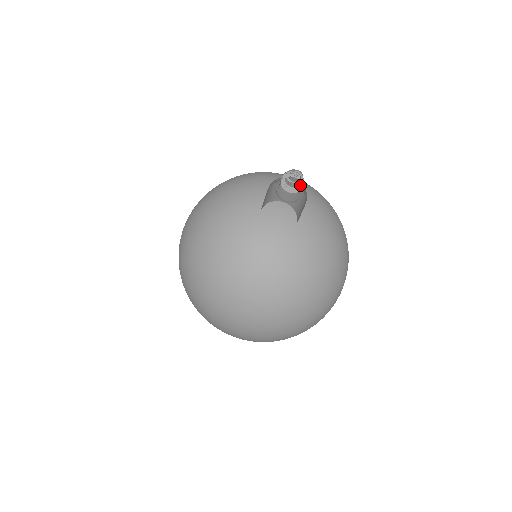
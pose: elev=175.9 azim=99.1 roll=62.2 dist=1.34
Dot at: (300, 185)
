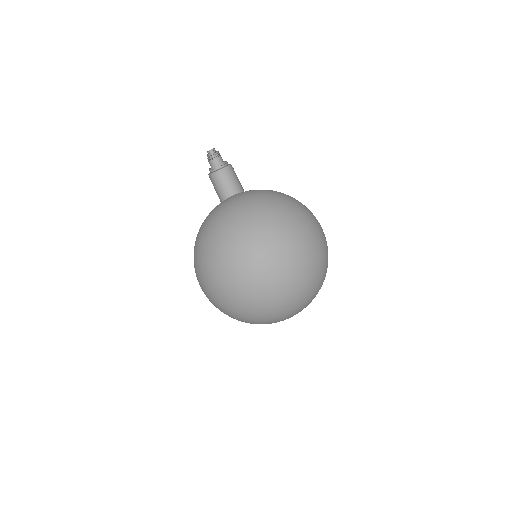
Dot at: (212, 154)
